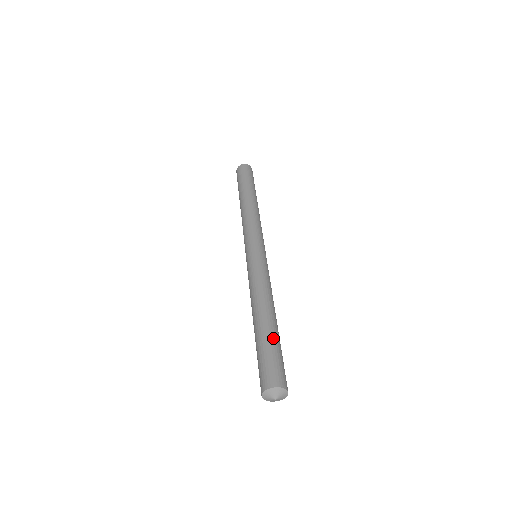
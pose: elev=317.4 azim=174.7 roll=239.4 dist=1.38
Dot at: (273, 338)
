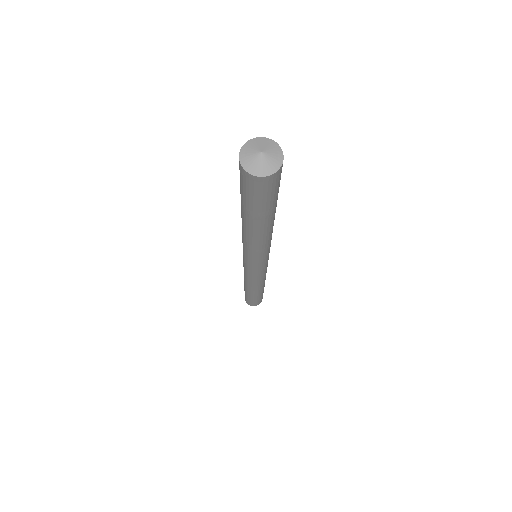
Dot at: occluded
